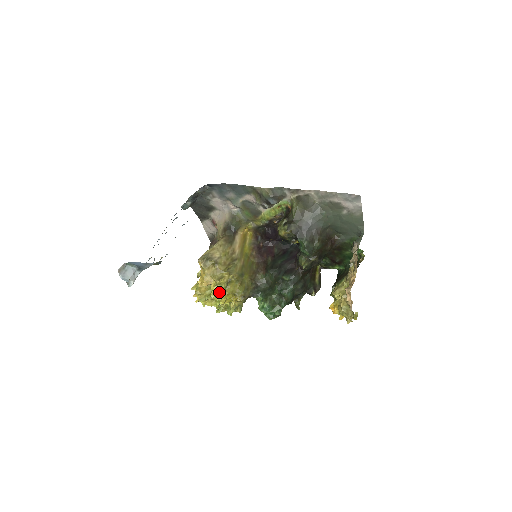
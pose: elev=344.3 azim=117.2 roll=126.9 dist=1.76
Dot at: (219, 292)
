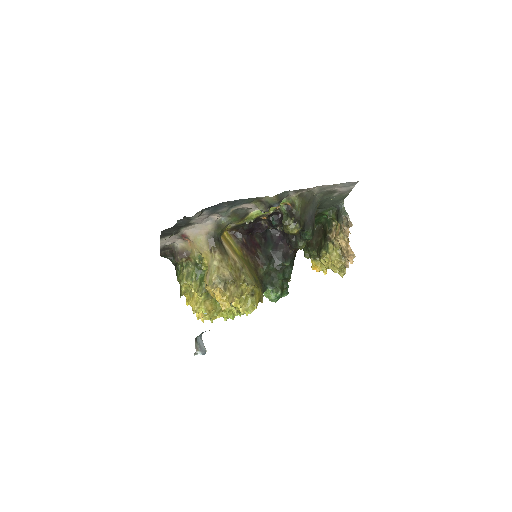
Dot at: (247, 306)
